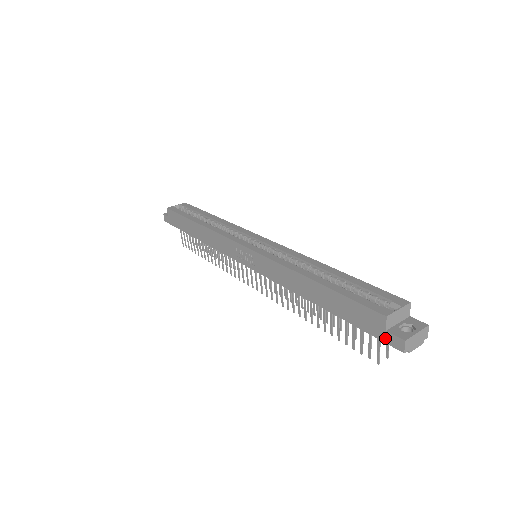
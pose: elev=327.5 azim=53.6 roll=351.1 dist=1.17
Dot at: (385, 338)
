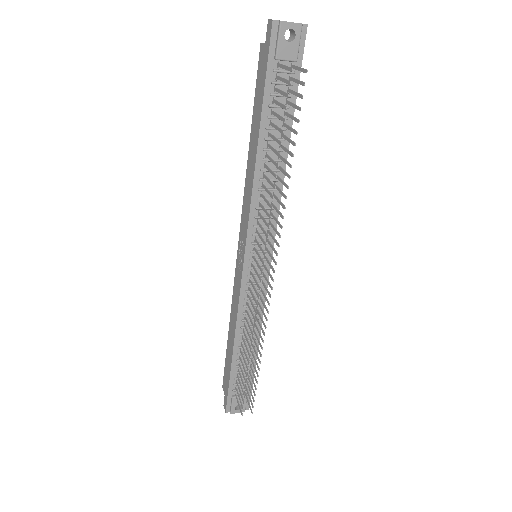
Dot at: (267, 45)
